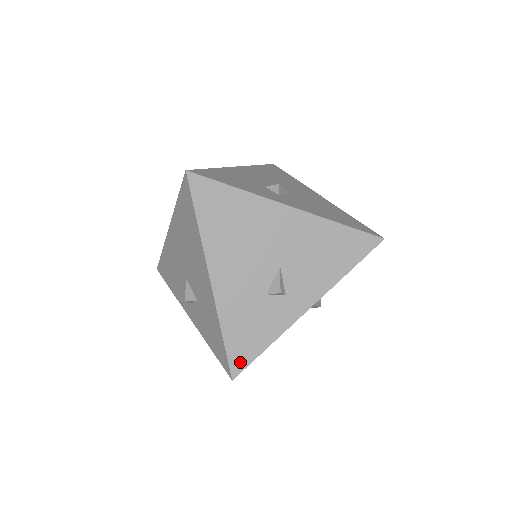
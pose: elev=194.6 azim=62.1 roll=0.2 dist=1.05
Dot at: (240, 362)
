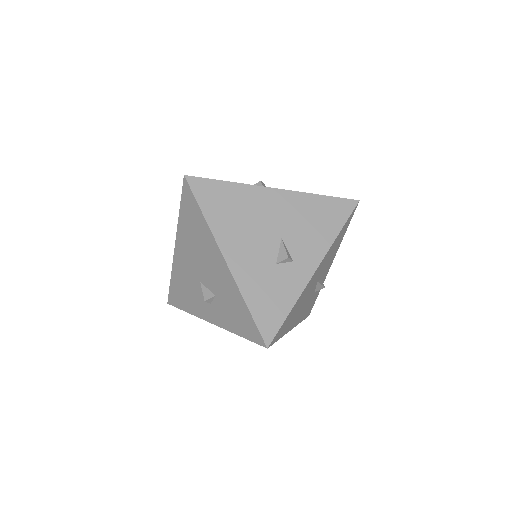
Dot at: (270, 329)
